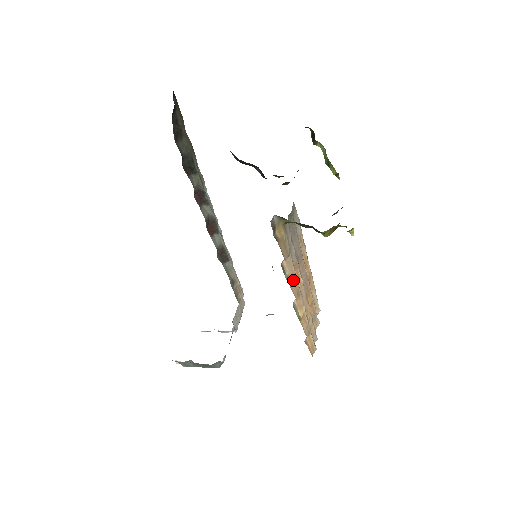
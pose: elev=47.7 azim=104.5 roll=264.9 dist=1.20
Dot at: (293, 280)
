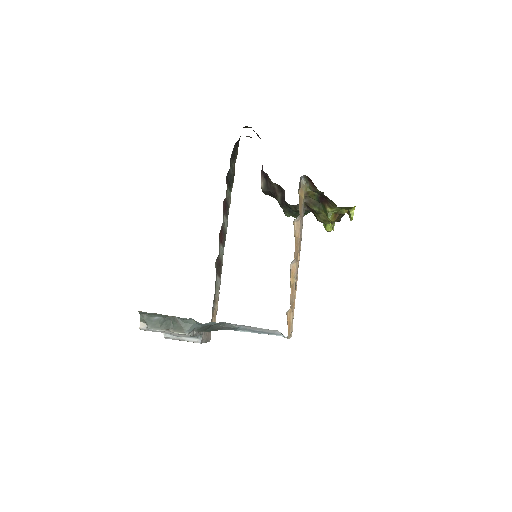
Dot at: (297, 242)
